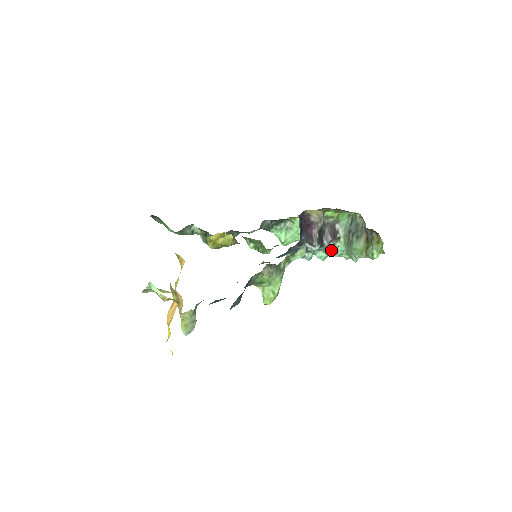
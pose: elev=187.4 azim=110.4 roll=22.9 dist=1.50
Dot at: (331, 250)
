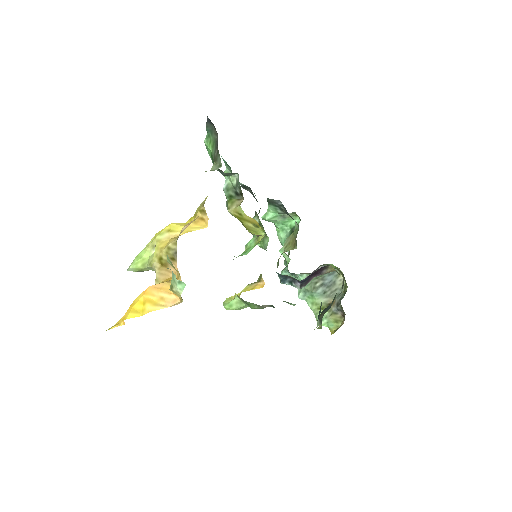
Dot at: occluded
